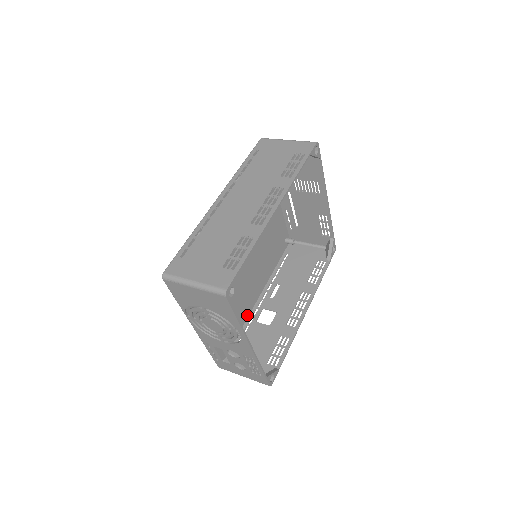
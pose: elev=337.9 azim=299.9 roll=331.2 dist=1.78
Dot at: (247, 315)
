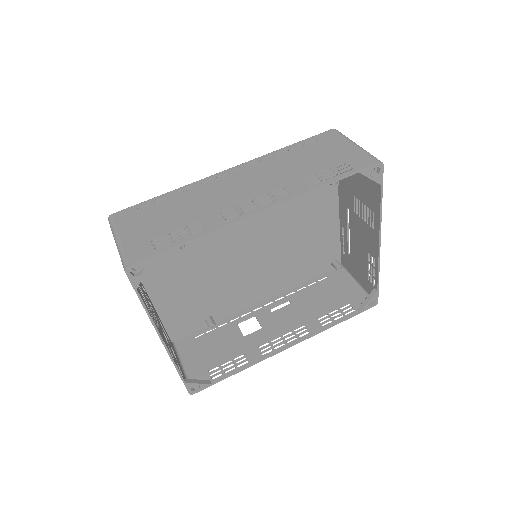
Dot at: (235, 311)
